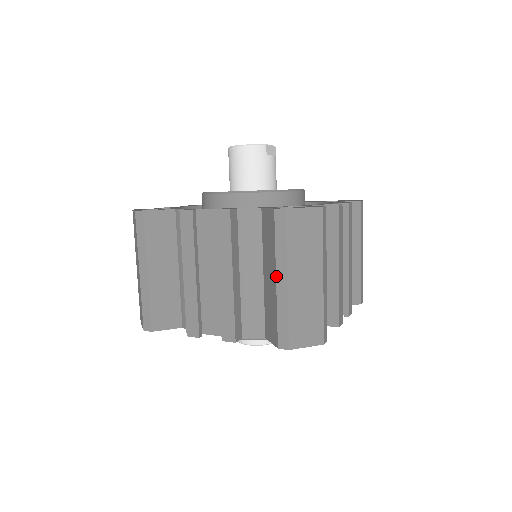
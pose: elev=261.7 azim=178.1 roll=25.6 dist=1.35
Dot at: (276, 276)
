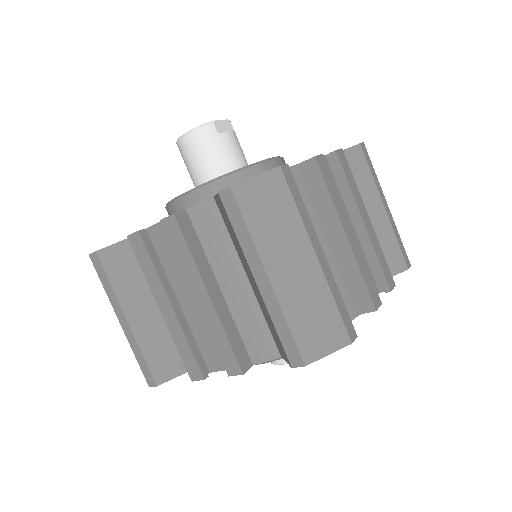
Dot at: (253, 277)
